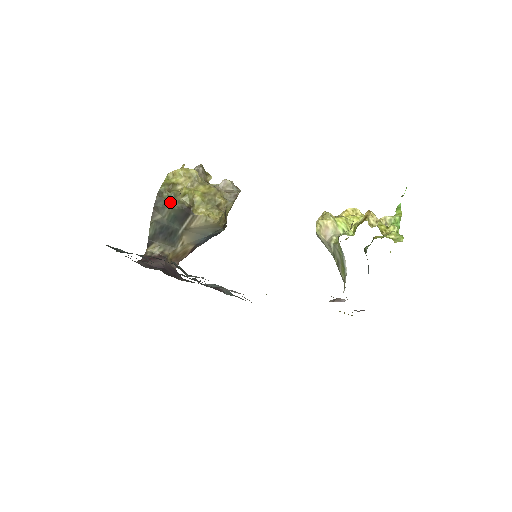
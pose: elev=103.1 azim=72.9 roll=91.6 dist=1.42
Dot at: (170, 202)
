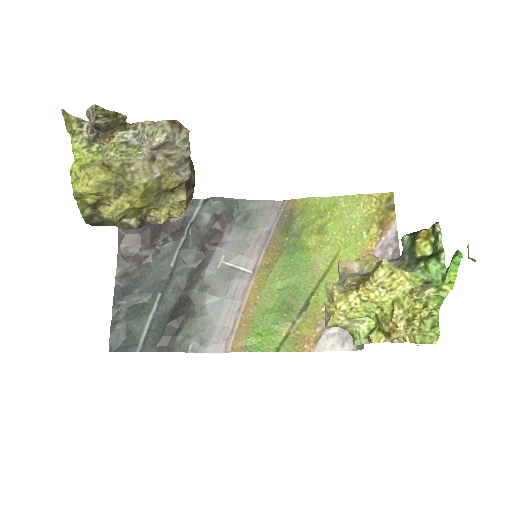
Dot at: (110, 223)
